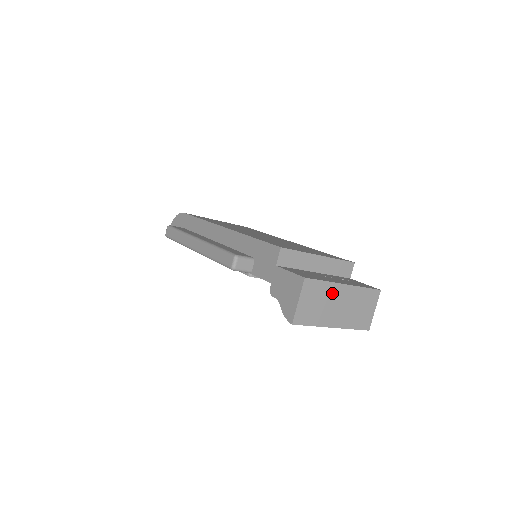
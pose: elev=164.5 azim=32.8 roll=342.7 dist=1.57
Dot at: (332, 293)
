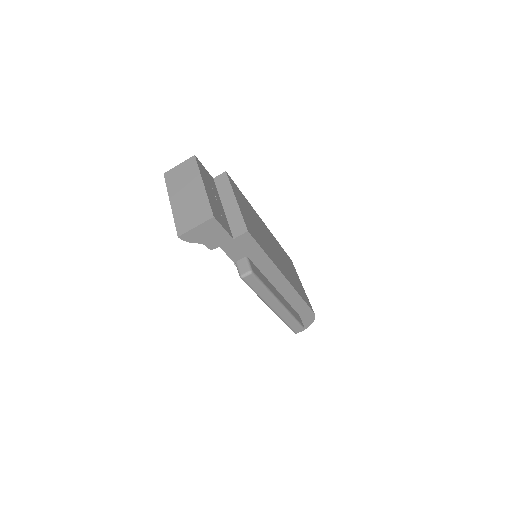
Dot at: (193, 180)
